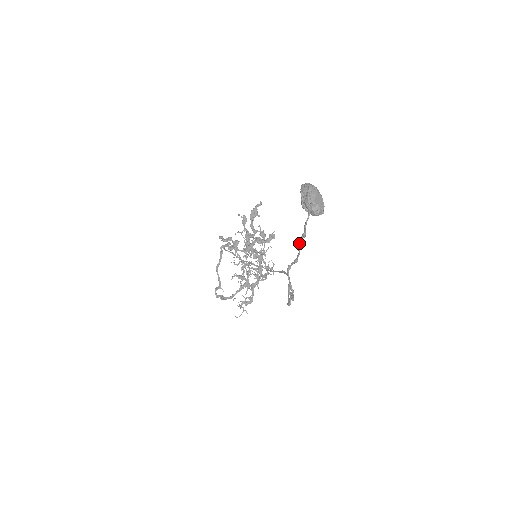
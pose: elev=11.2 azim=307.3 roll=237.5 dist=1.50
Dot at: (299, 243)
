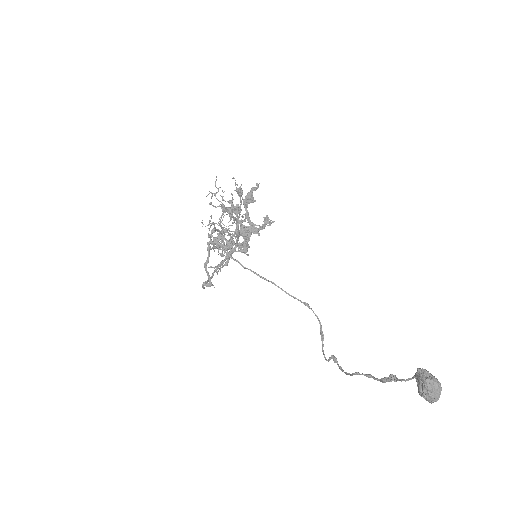
Dot at: occluded
